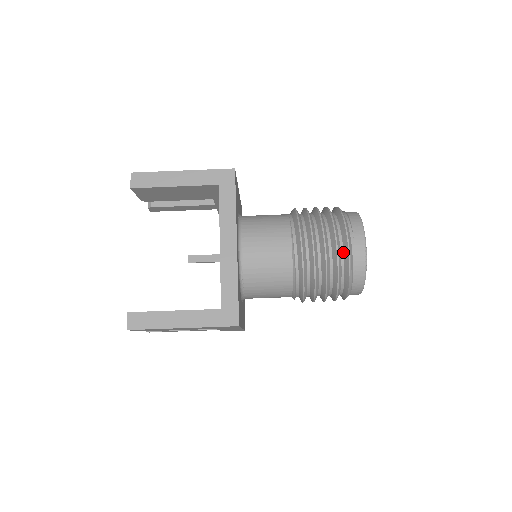
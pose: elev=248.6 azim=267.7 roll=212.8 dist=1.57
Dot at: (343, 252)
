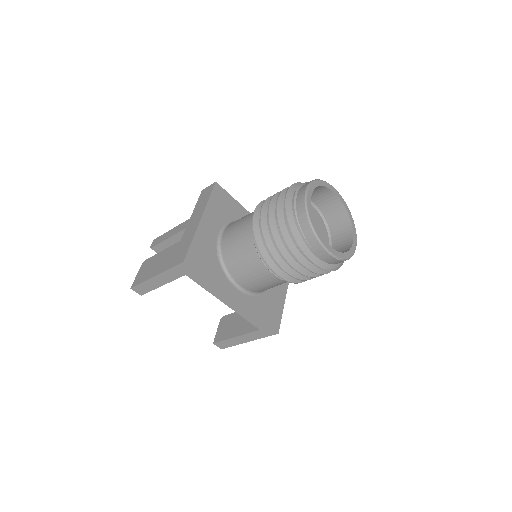
Dot at: occluded
